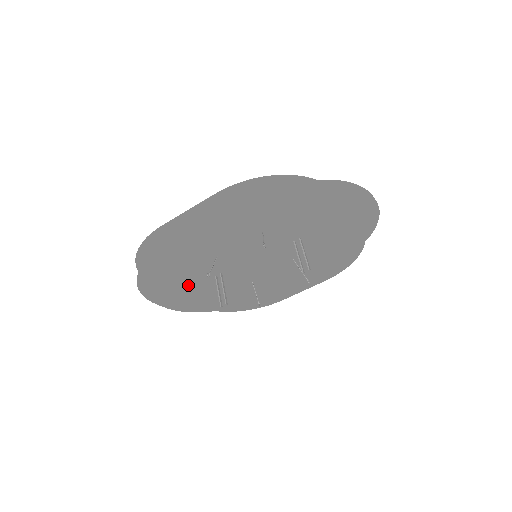
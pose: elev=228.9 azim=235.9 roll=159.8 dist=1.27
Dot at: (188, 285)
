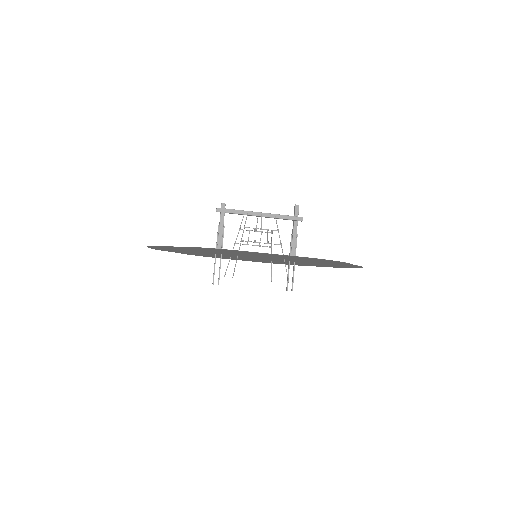
Dot at: occluded
